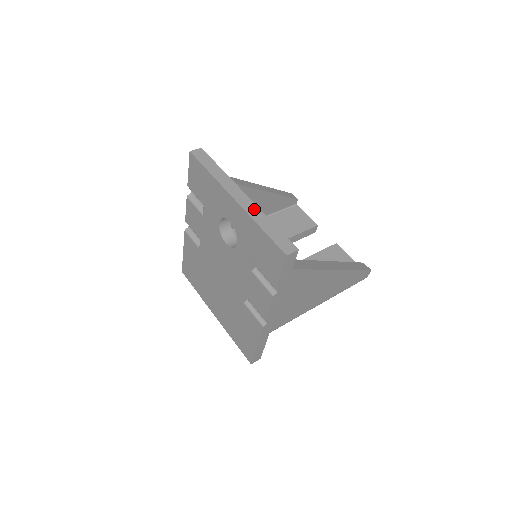
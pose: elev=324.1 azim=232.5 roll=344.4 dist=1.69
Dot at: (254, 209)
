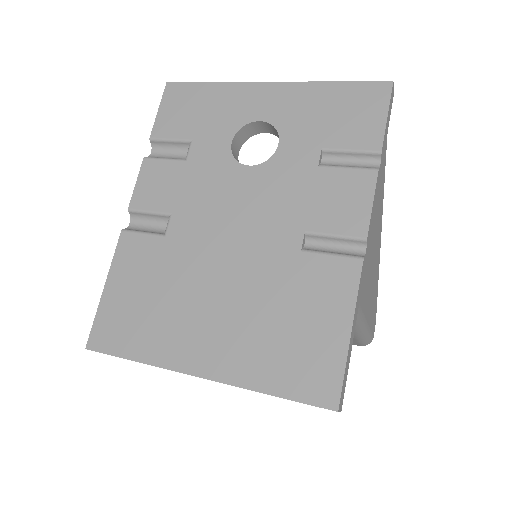
Dot at: occluded
